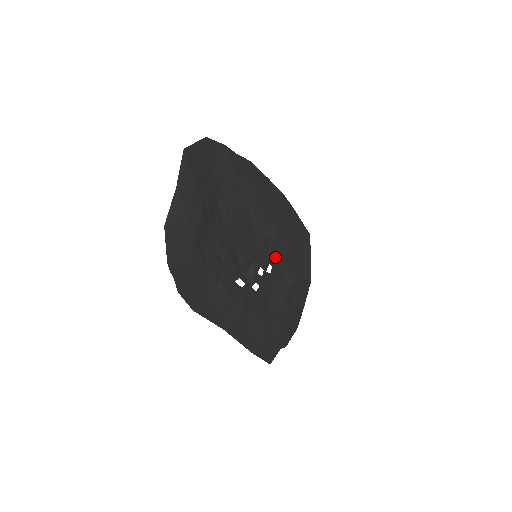
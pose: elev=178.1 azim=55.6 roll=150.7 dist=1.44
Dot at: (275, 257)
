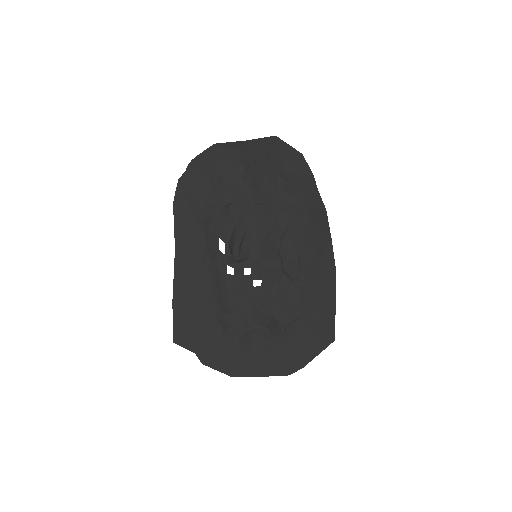
Dot at: (273, 287)
